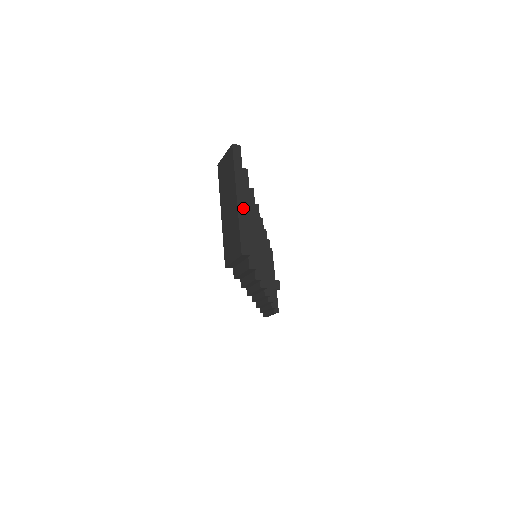
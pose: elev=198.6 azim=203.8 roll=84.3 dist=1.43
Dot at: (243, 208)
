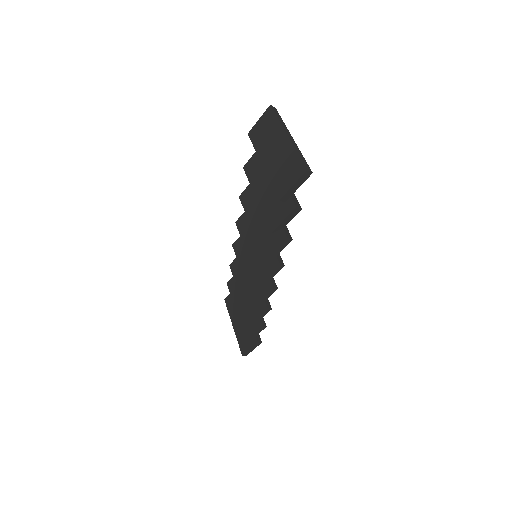
Dot at: (294, 143)
